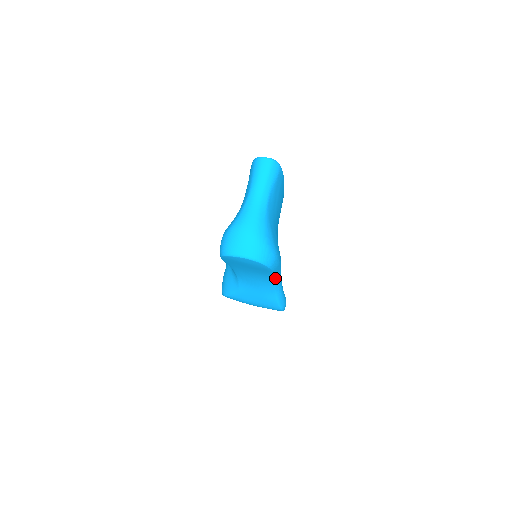
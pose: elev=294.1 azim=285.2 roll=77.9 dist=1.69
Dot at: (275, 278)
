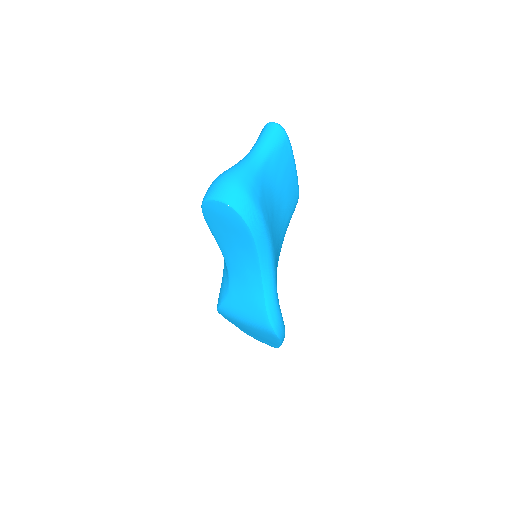
Dot at: (262, 263)
